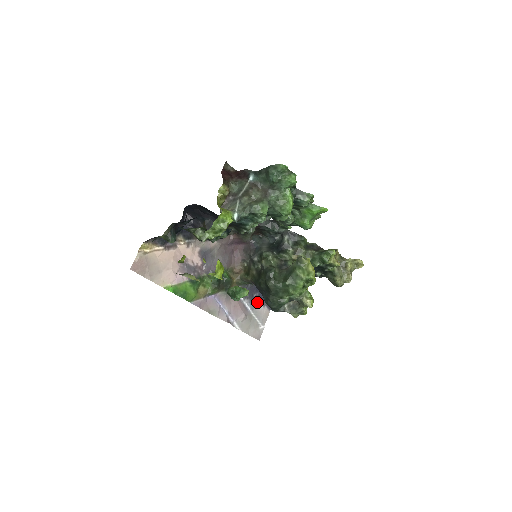
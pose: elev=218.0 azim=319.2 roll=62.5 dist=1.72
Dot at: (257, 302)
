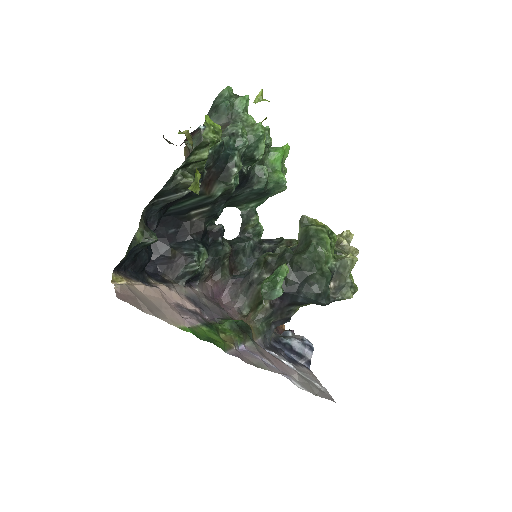
Dot at: (291, 362)
